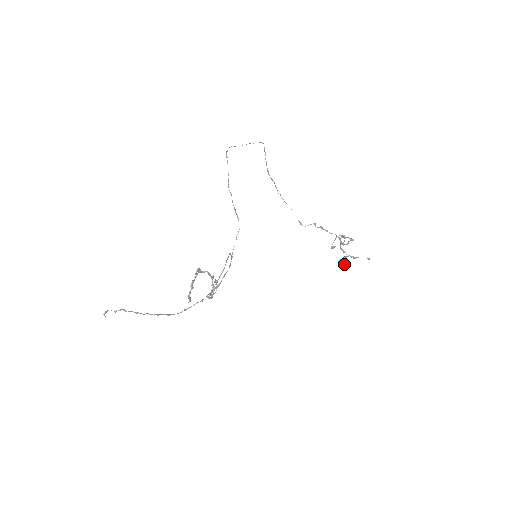
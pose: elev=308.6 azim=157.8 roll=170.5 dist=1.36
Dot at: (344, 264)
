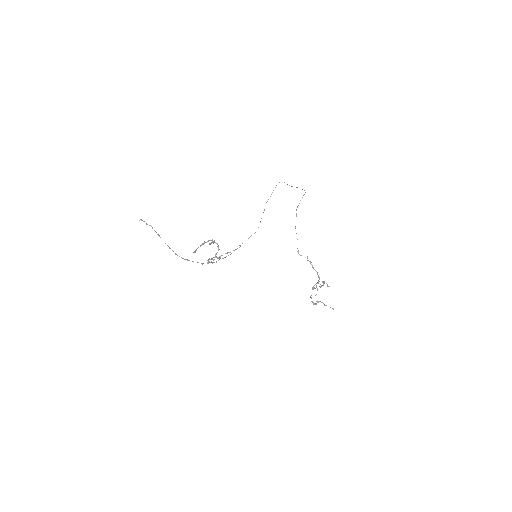
Dot at: (314, 303)
